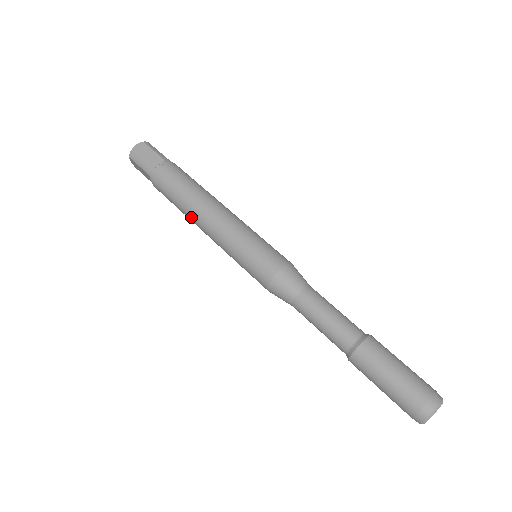
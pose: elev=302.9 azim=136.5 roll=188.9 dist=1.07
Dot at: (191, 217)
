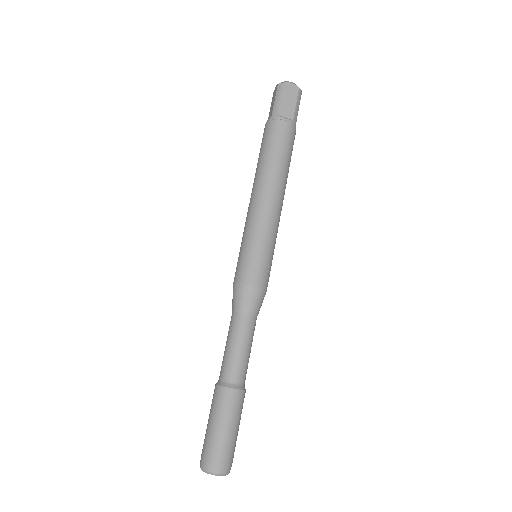
Dot at: (256, 178)
